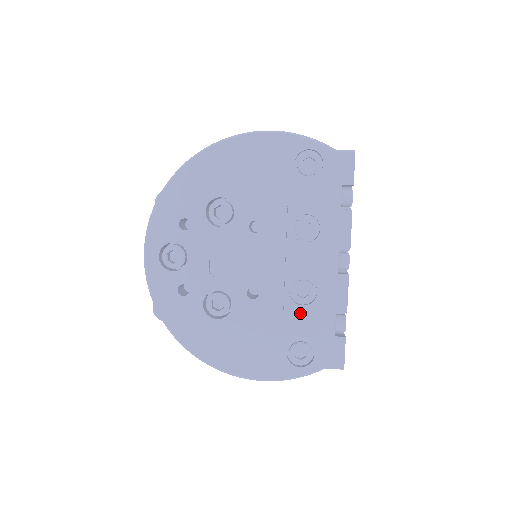
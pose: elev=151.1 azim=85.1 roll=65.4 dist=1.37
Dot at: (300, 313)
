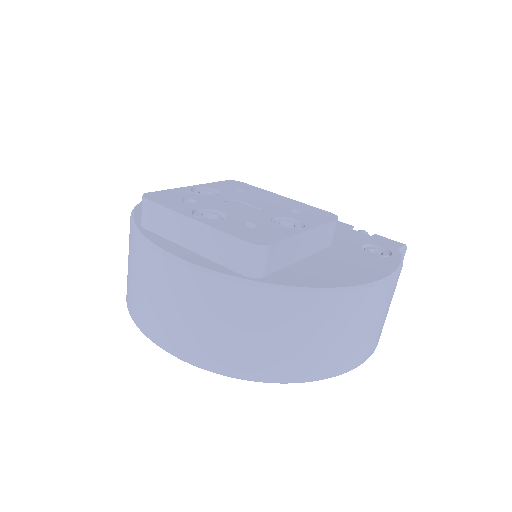
Dot at: (335, 236)
